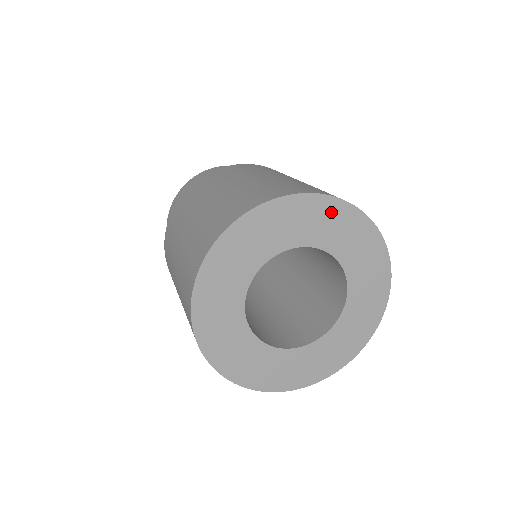
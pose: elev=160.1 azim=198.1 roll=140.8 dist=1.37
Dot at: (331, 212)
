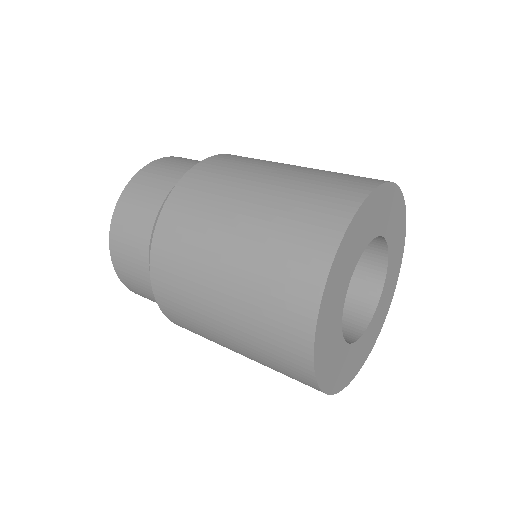
Dot at: (372, 206)
